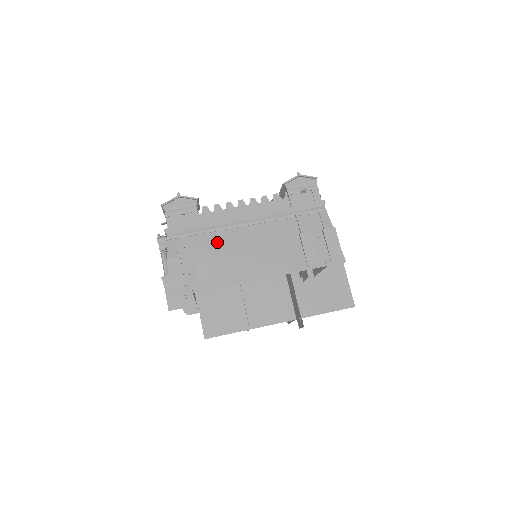
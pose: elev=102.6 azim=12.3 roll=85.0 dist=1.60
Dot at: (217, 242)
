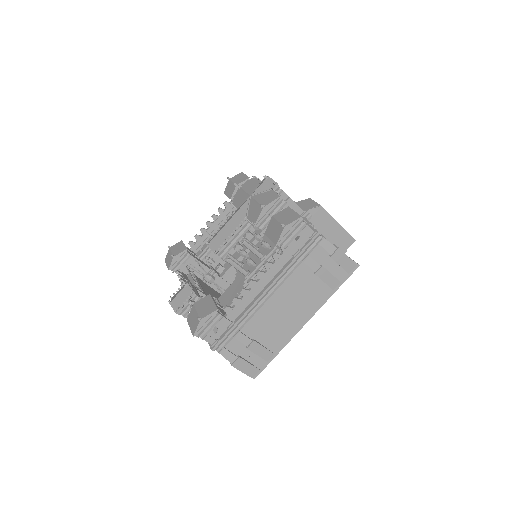
Dot at: (256, 326)
